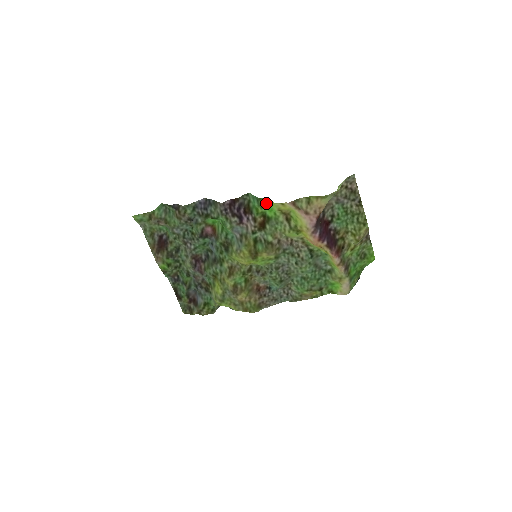
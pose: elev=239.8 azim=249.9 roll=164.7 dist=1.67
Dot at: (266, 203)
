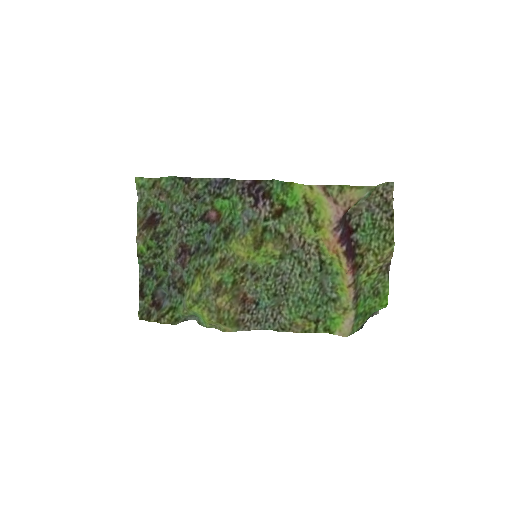
Dot at: (291, 188)
